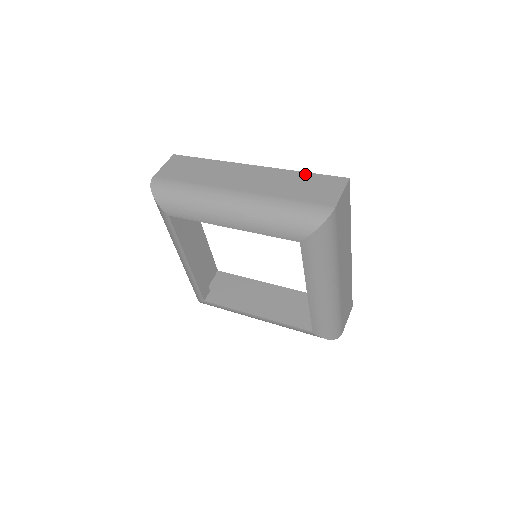
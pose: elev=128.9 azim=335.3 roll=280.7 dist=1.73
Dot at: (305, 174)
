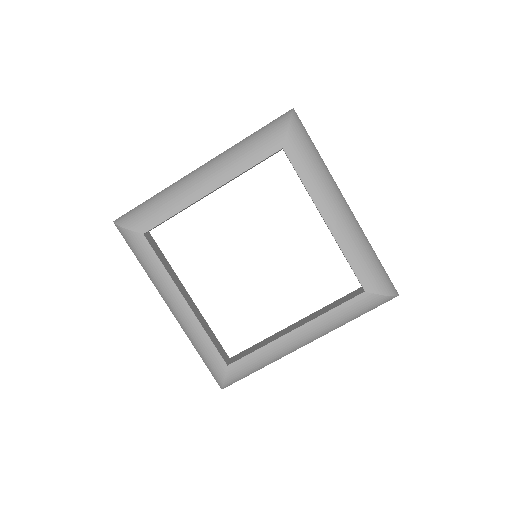
Dot at: occluded
